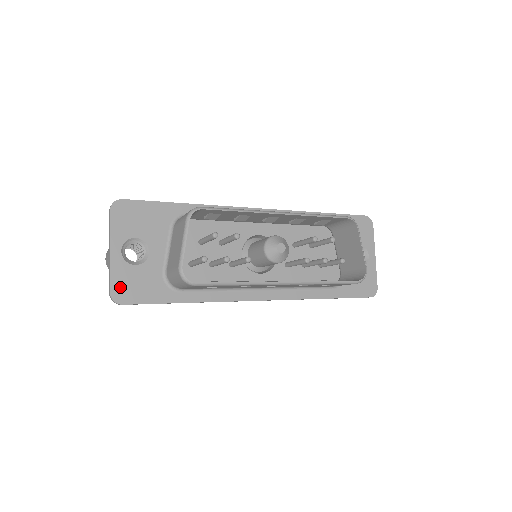
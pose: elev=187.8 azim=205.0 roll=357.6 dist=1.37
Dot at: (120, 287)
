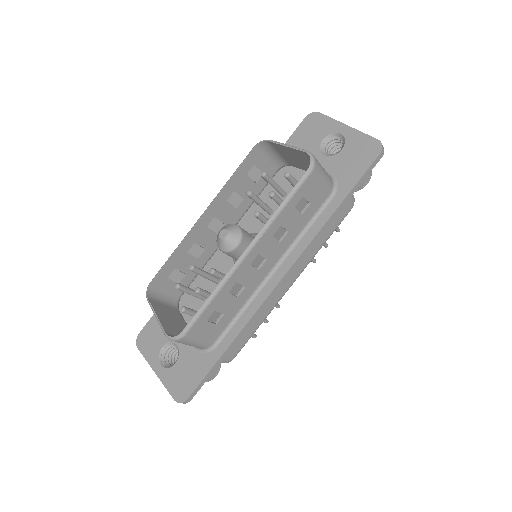
Dot at: (177, 389)
